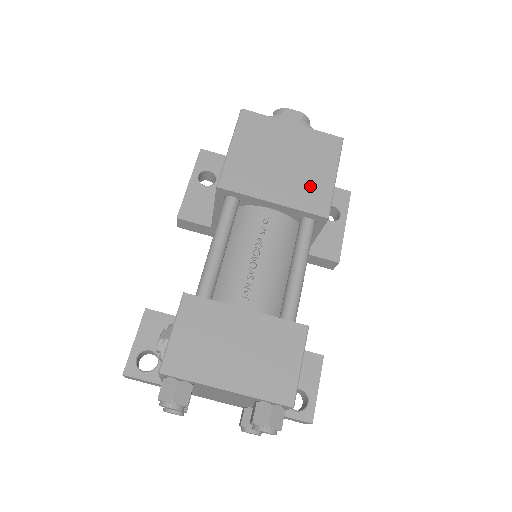
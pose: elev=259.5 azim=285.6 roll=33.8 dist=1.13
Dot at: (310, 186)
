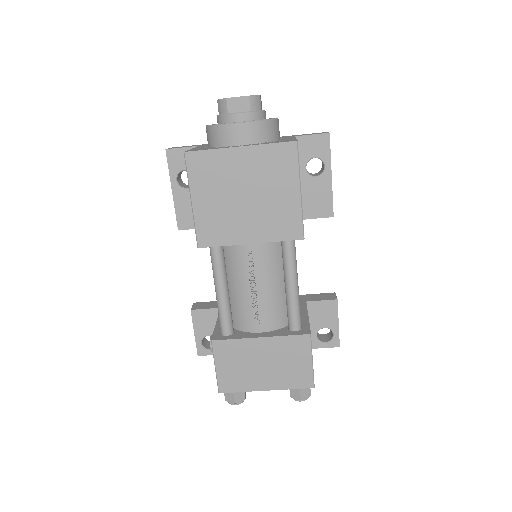
Dot at: (278, 213)
